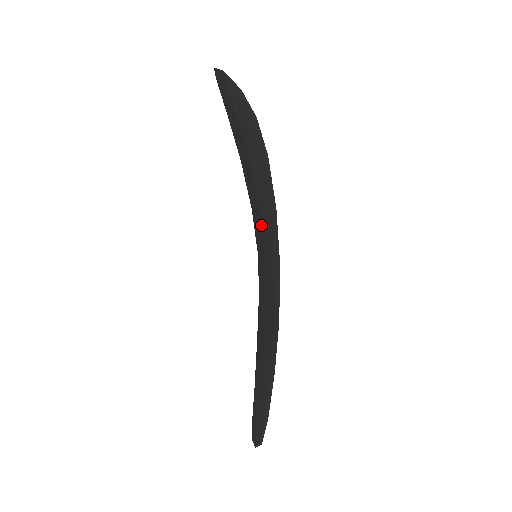
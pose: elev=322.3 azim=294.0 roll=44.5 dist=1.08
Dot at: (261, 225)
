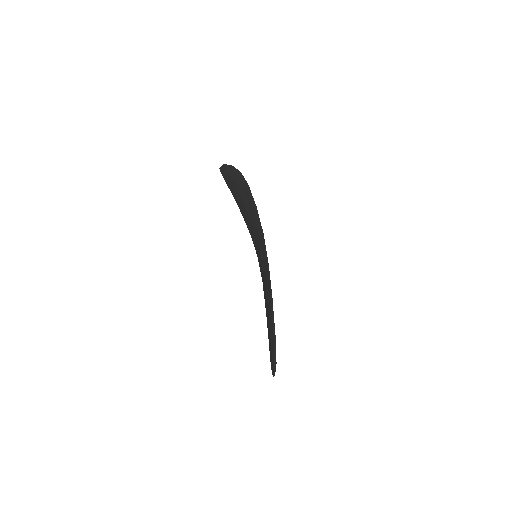
Dot at: (253, 228)
